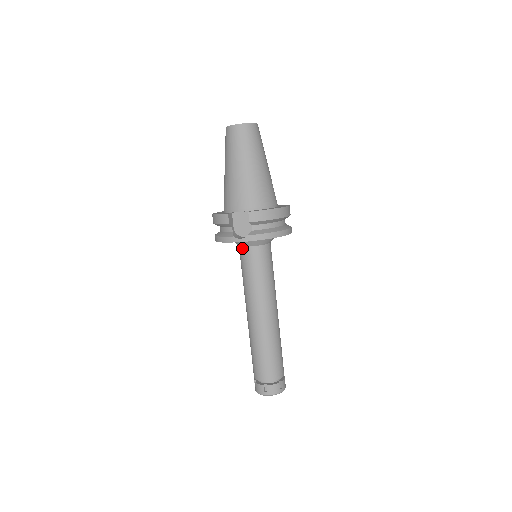
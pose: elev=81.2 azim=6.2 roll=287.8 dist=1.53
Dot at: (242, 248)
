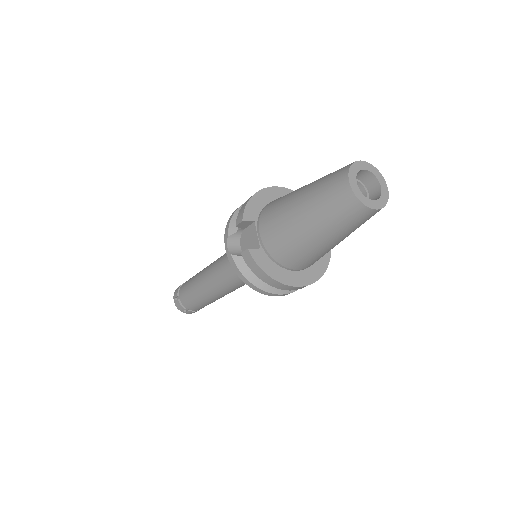
Dot at: occluded
